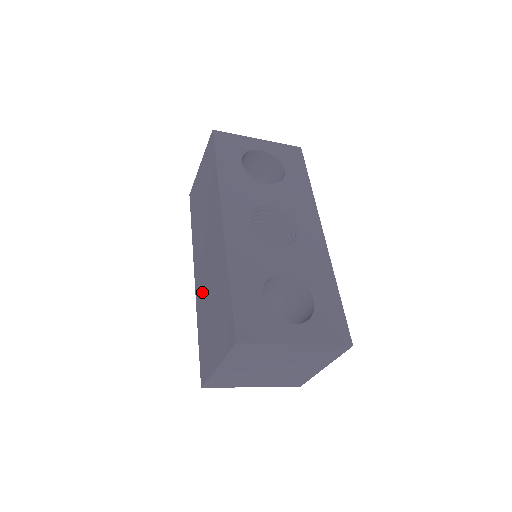
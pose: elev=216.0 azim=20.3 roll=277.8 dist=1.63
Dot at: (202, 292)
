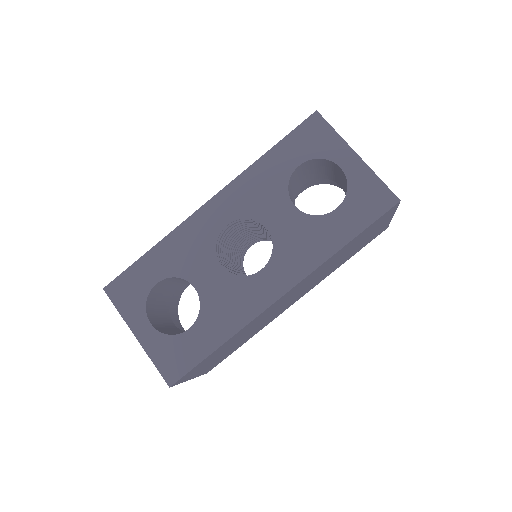
Dot at: occluded
